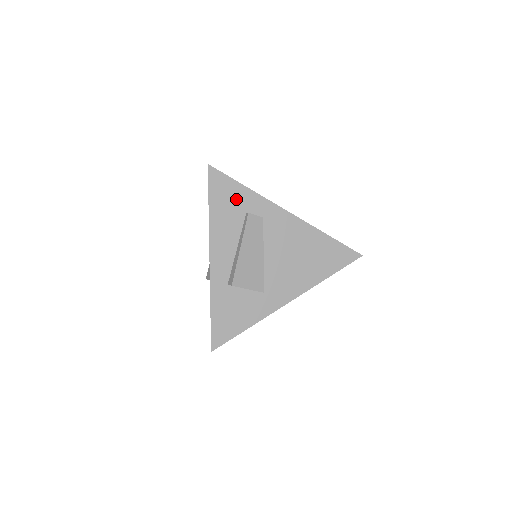
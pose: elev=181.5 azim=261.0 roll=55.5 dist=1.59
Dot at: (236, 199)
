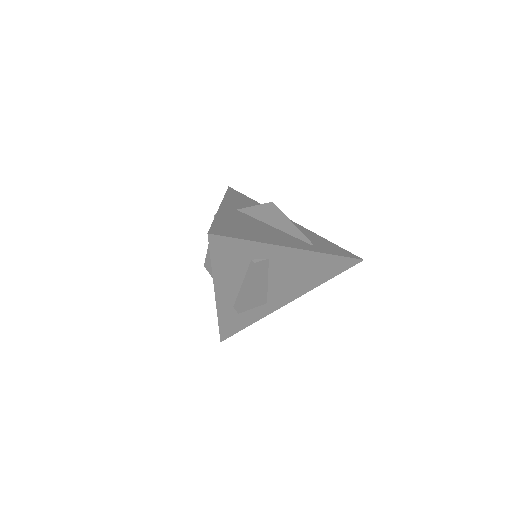
Dot at: (240, 252)
